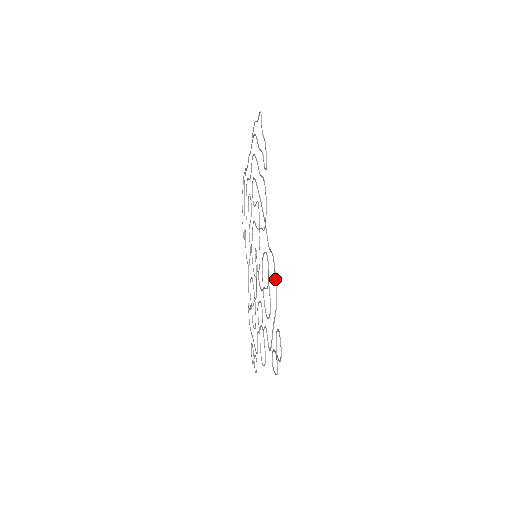
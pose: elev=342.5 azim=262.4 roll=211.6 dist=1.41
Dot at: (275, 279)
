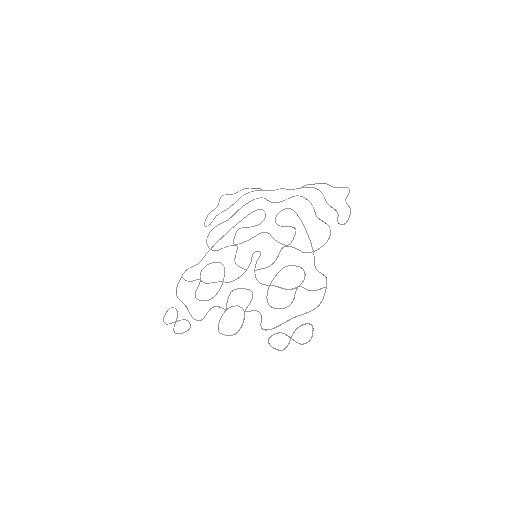
Dot at: occluded
